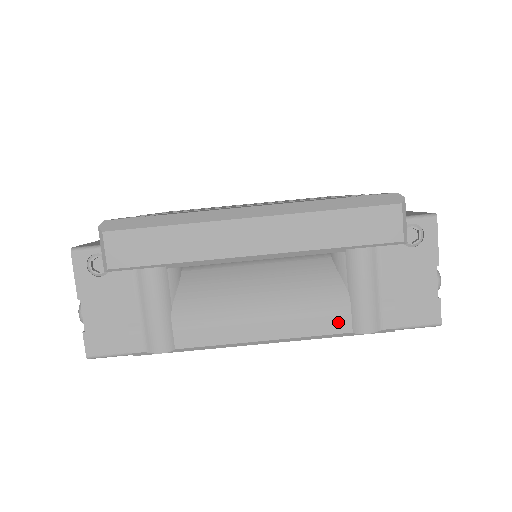
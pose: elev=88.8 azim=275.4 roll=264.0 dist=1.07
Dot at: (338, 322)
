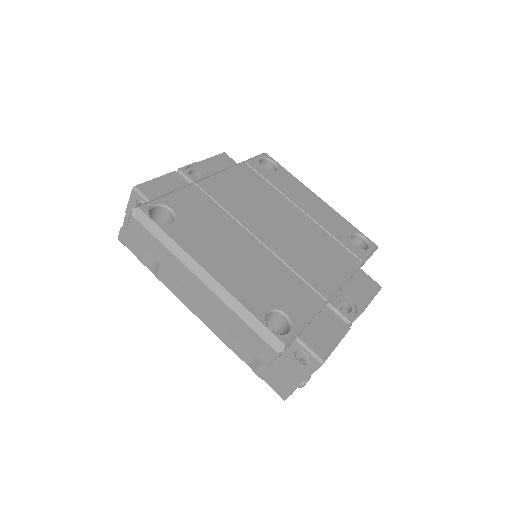
Dot at: (235, 347)
